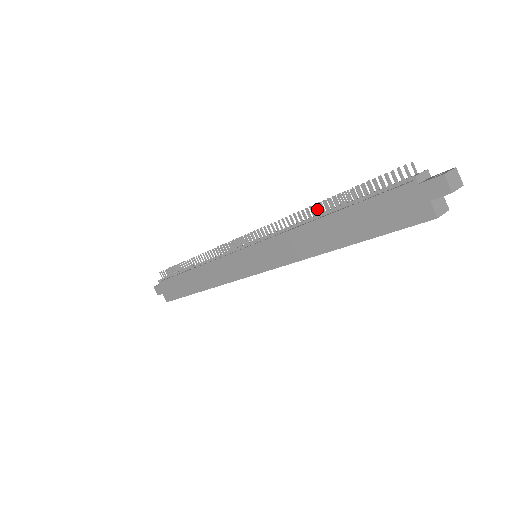
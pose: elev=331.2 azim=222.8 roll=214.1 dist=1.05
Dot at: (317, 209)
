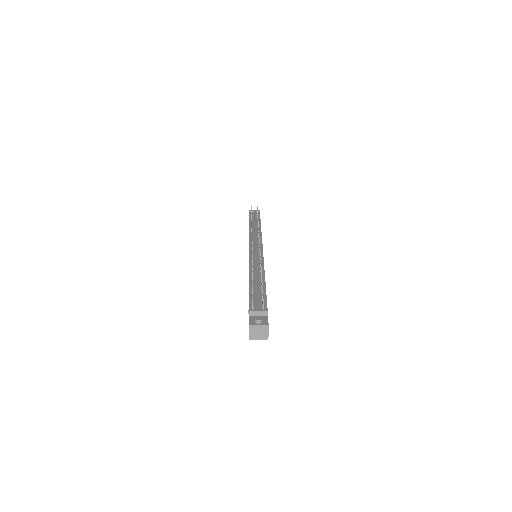
Dot at: occluded
